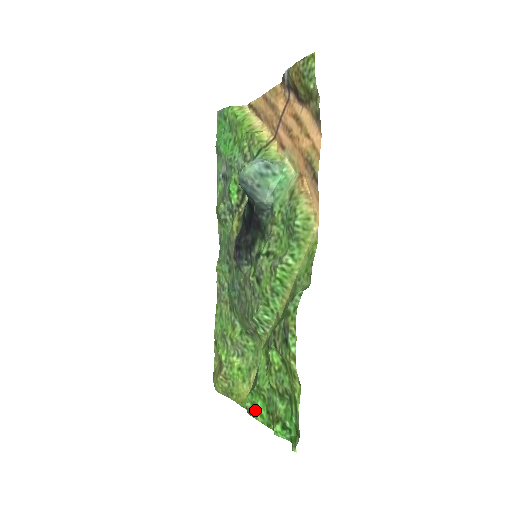
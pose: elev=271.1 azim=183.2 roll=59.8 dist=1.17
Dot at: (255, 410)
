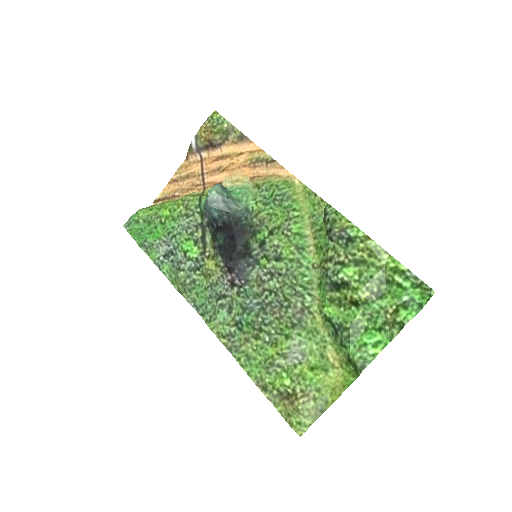
Dot at: (367, 351)
